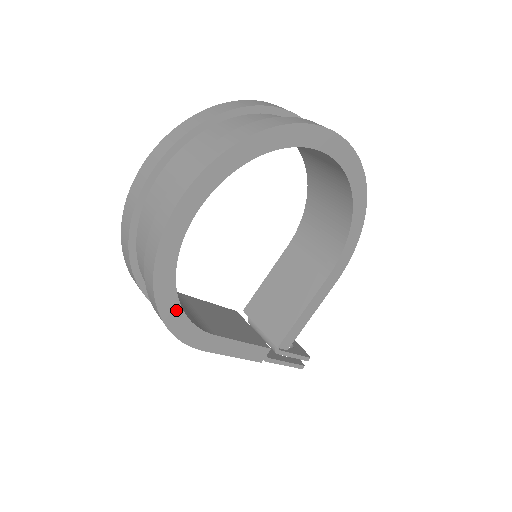
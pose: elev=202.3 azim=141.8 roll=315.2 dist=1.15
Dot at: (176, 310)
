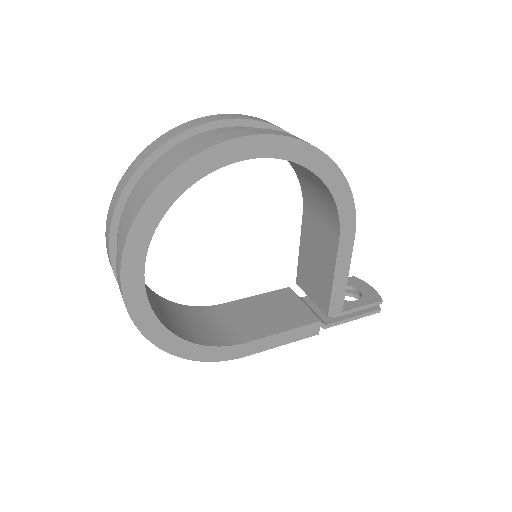
Dot at: (192, 347)
